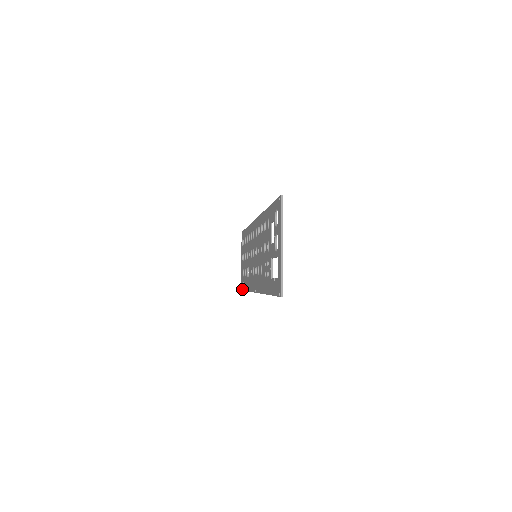
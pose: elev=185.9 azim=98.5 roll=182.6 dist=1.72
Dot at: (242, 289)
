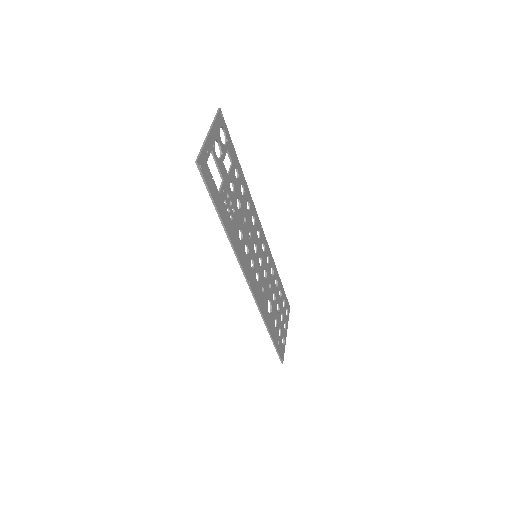
Dot at: (278, 354)
